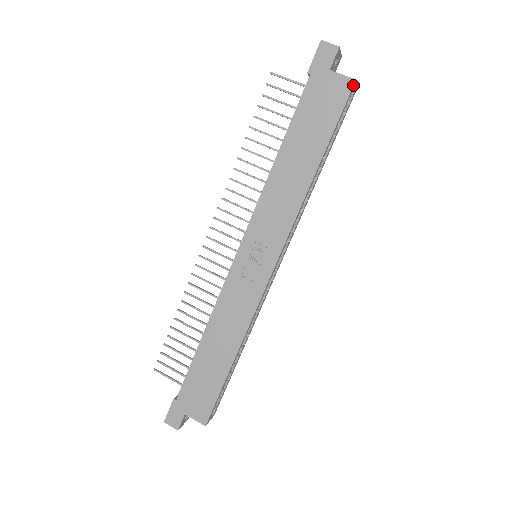
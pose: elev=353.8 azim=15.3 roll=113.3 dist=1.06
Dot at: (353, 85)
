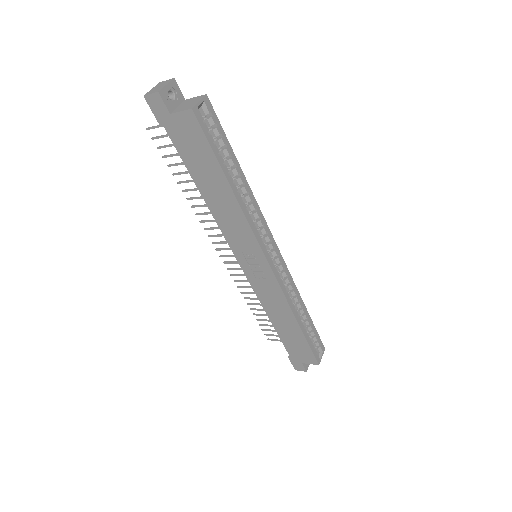
Dot at: (194, 114)
